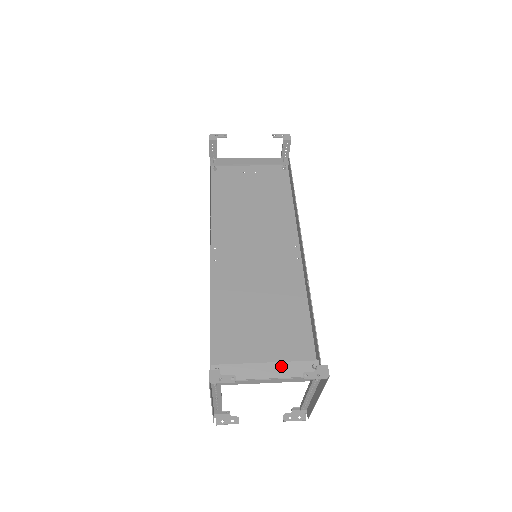
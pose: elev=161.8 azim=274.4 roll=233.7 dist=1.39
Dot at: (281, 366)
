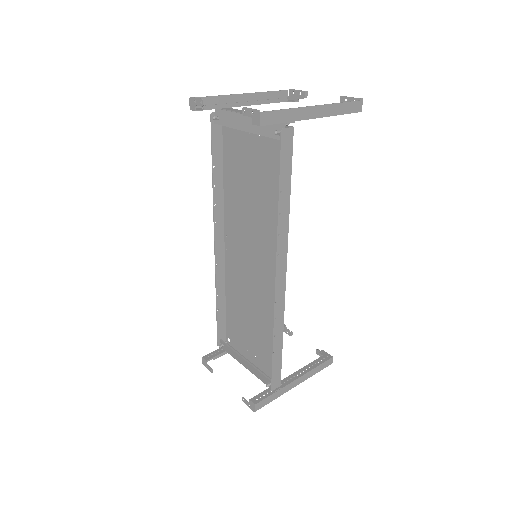
Dot at: (252, 368)
